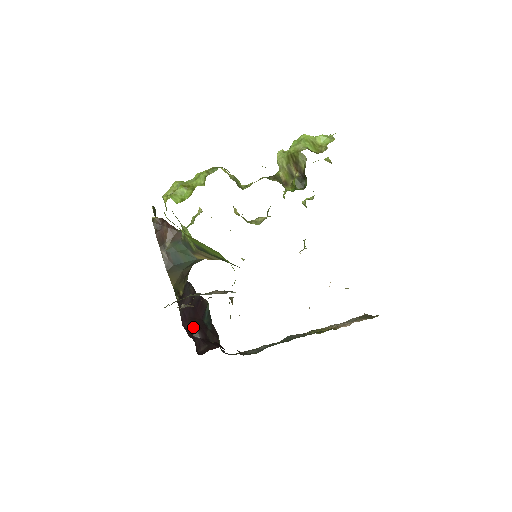
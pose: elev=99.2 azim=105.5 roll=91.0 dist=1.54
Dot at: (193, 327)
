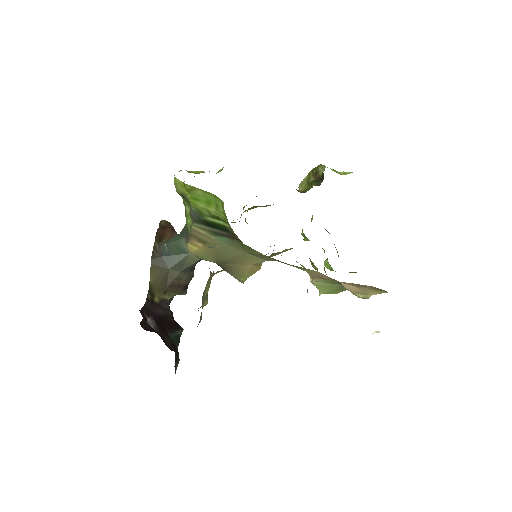
Dot at: (151, 317)
